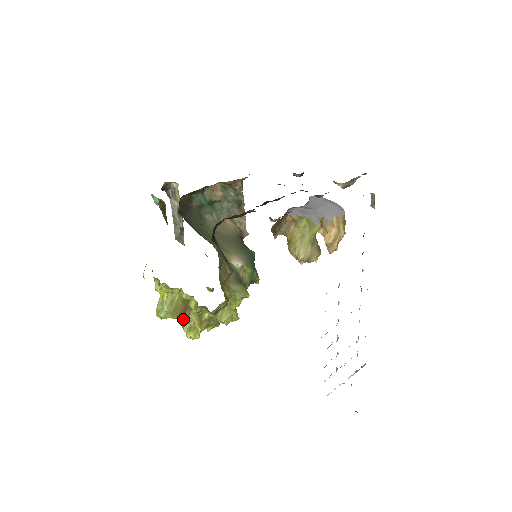
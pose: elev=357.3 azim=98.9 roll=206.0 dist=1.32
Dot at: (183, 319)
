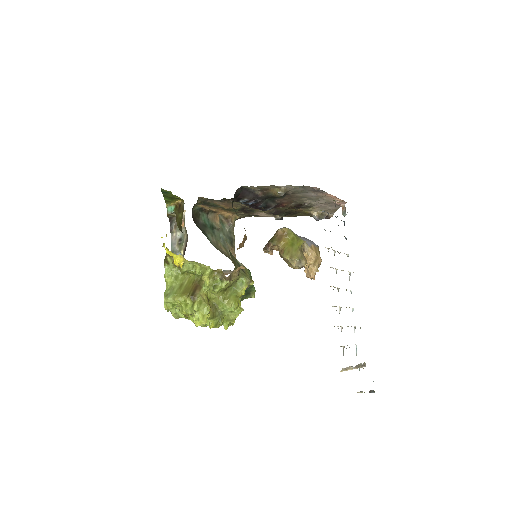
Dot at: (194, 295)
